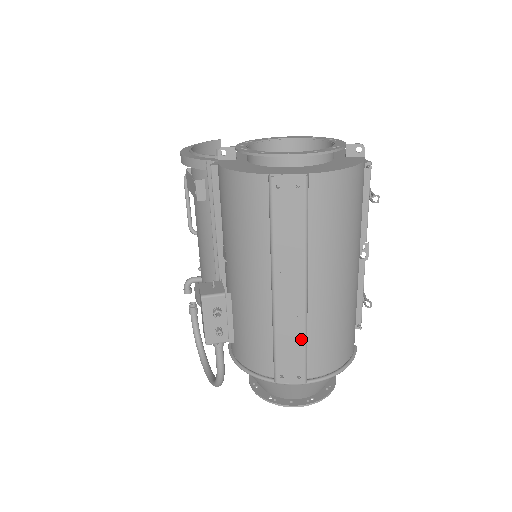
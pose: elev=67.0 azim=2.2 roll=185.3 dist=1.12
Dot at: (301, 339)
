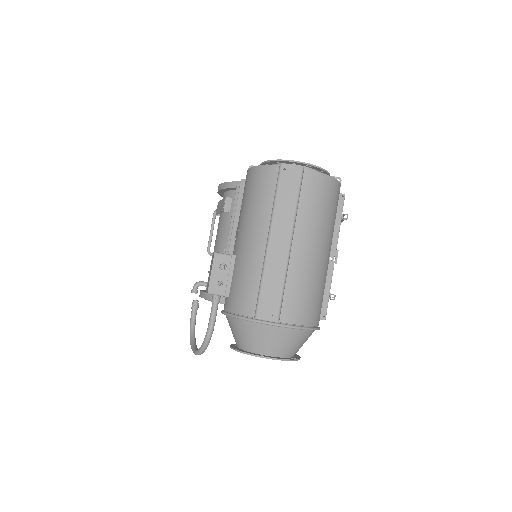
Dot at: (281, 282)
